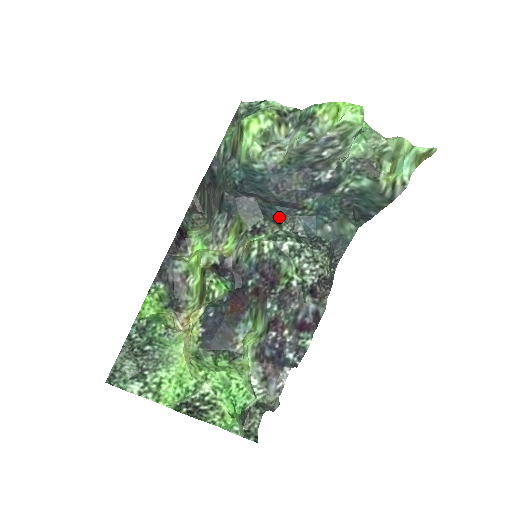
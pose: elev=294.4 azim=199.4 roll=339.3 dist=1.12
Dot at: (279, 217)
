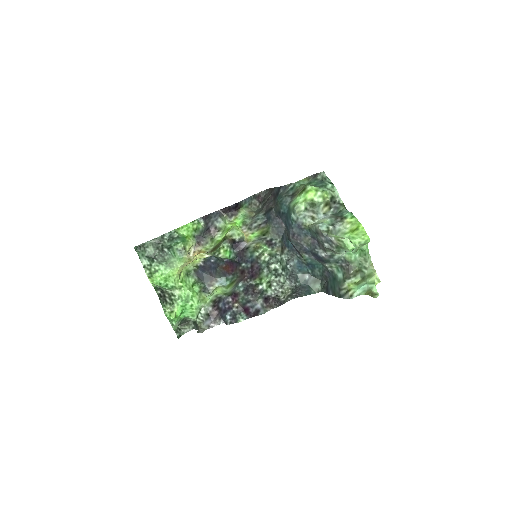
Dot at: (287, 248)
